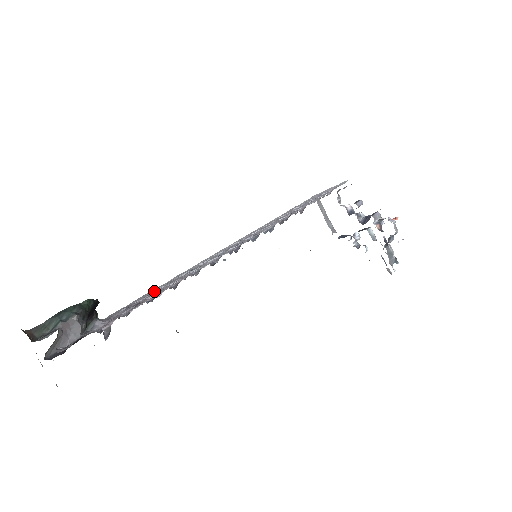
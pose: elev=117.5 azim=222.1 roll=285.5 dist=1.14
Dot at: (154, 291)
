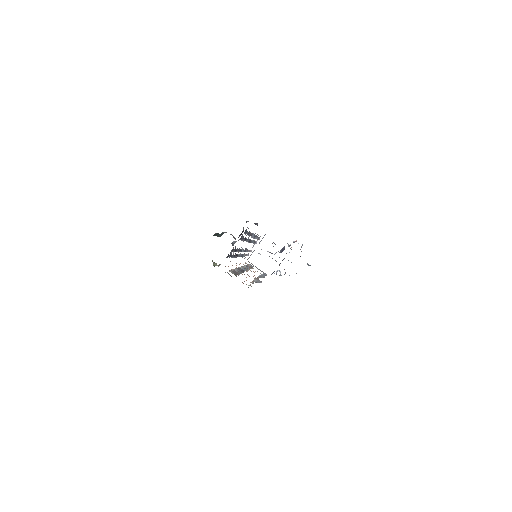
Dot at: occluded
